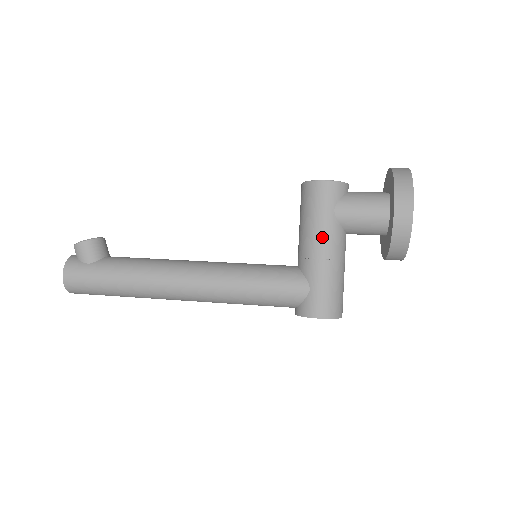
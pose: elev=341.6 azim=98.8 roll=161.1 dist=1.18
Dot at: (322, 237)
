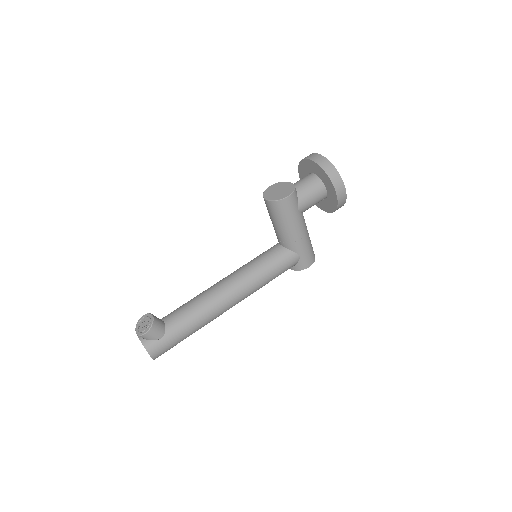
Dot at: (297, 228)
